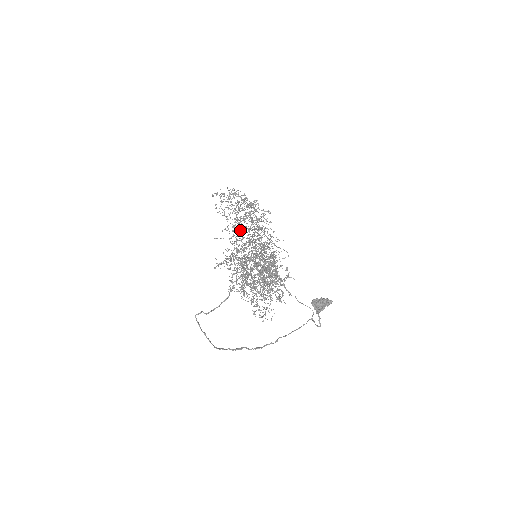
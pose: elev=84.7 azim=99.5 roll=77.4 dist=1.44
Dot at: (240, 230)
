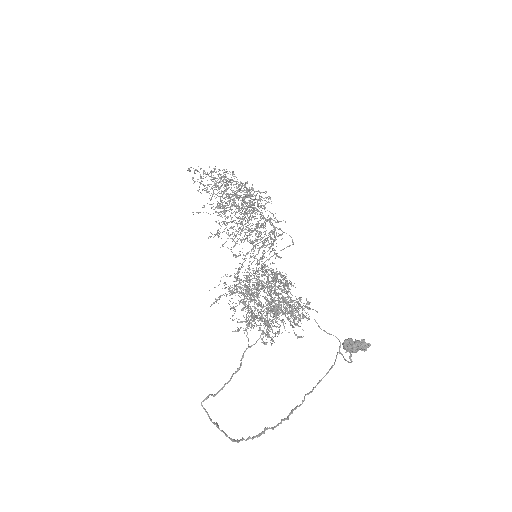
Dot at: (228, 210)
